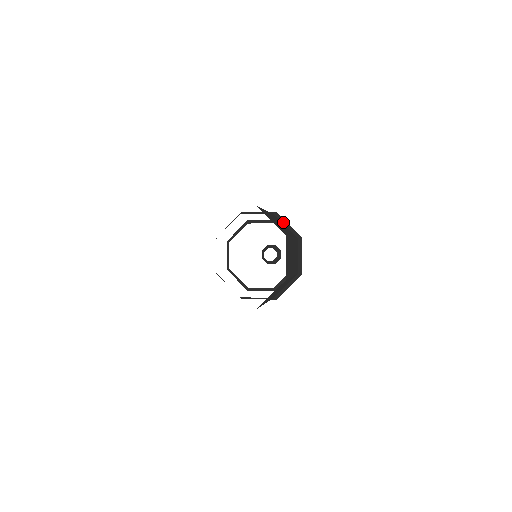
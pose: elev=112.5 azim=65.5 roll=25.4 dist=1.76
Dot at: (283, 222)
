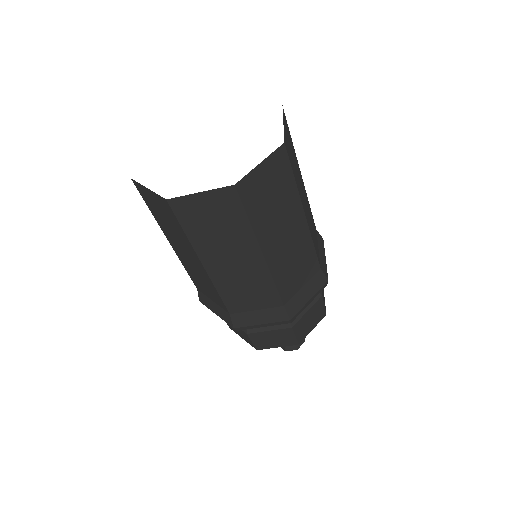
Dot at: occluded
